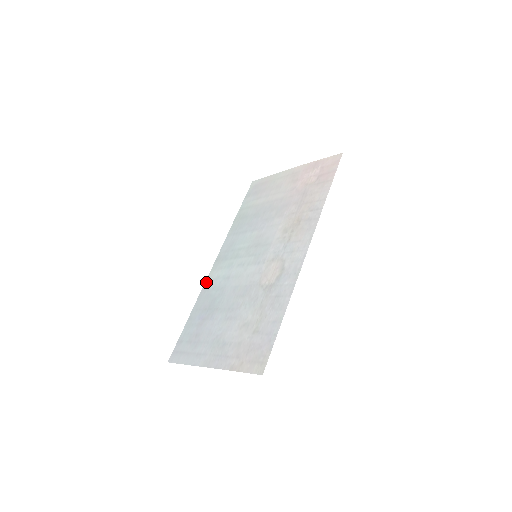
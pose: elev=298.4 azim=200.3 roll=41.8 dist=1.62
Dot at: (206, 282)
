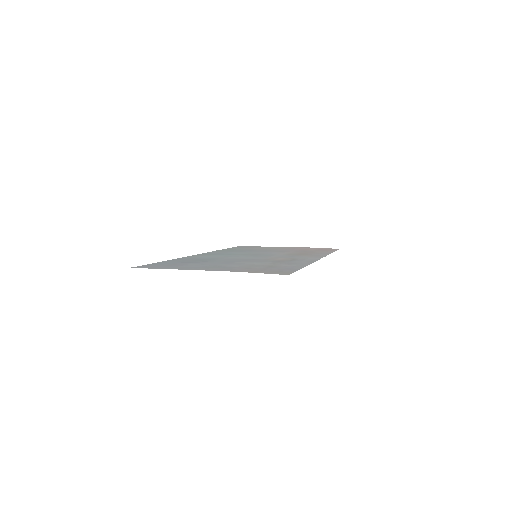
Dot at: (187, 256)
